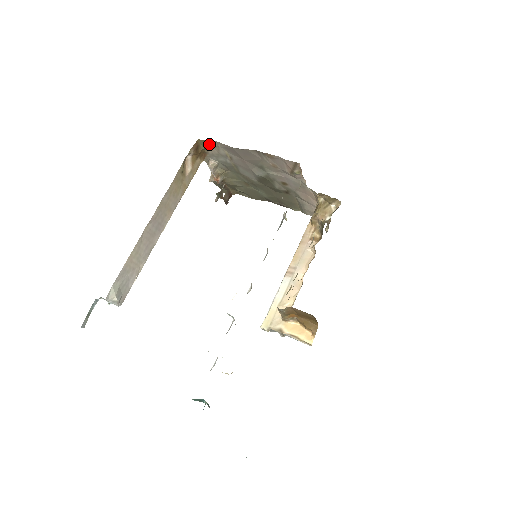
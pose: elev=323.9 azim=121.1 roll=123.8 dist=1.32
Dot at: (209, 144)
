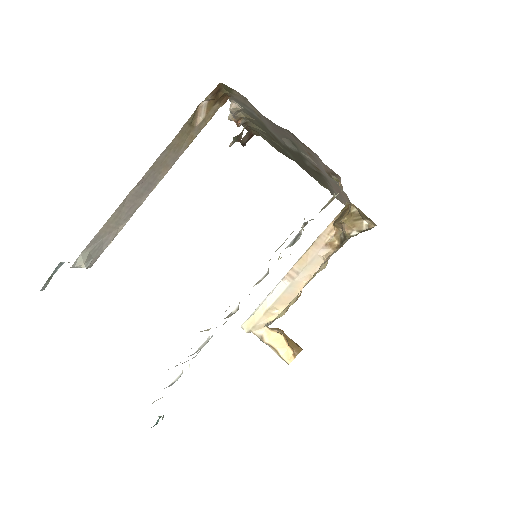
Dot at: (234, 92)
